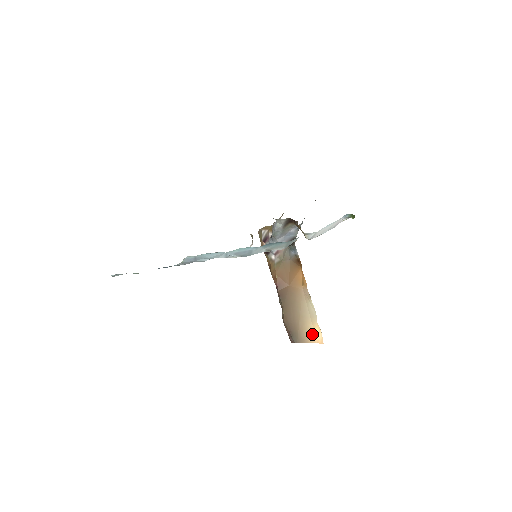
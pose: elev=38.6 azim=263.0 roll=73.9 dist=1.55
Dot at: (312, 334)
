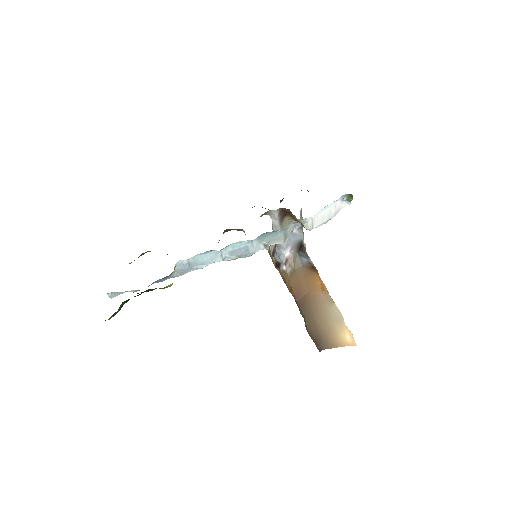
Dot at: (341, 337)
